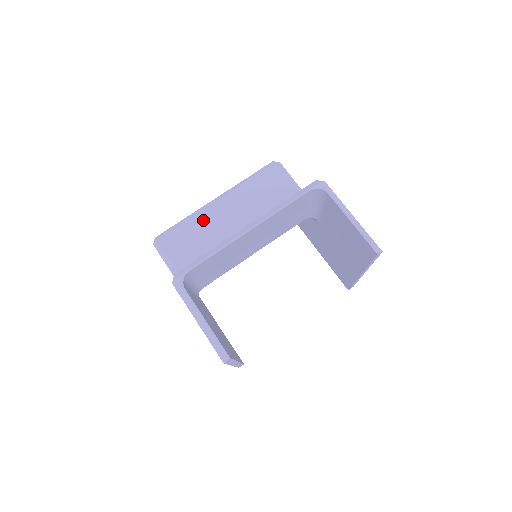
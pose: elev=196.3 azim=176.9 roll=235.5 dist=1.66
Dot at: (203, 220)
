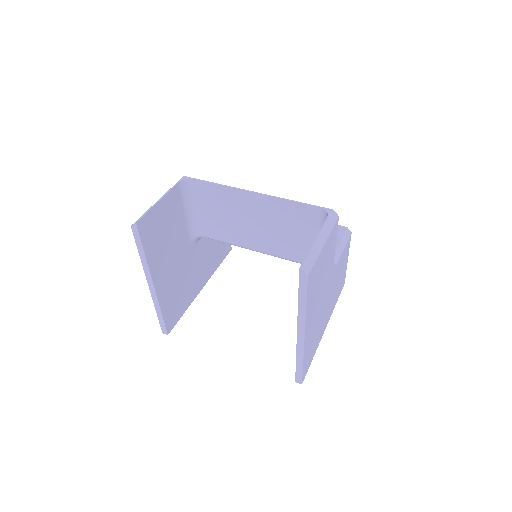
Dot at: occluded
